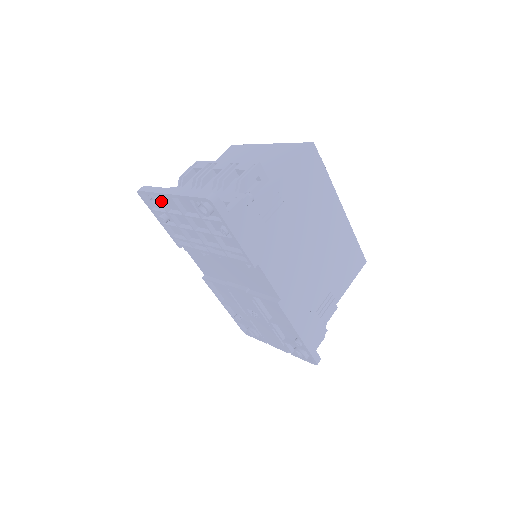
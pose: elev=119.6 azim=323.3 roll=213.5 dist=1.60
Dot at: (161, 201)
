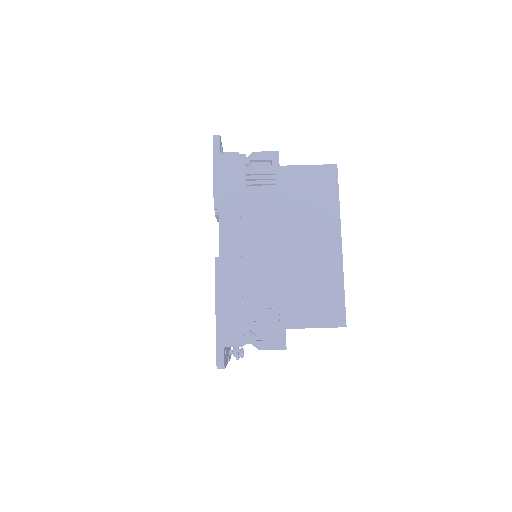
Dot at: occluded
